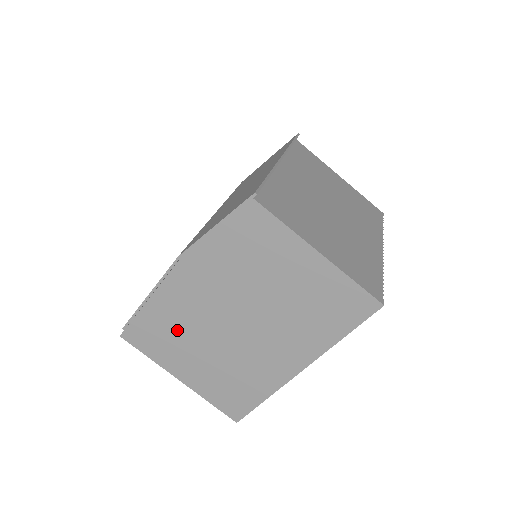
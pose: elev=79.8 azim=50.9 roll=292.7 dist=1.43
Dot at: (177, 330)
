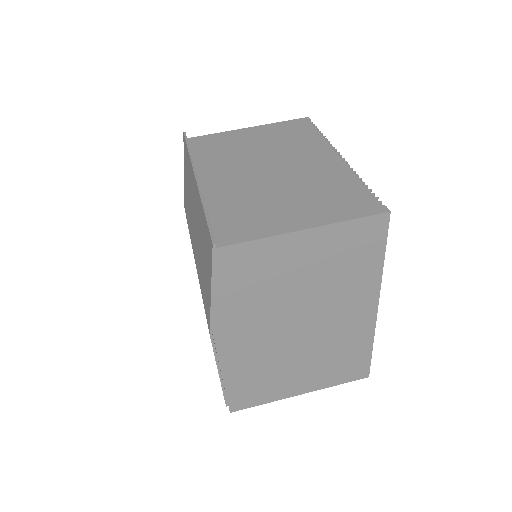
Dot at: (263, 372)
